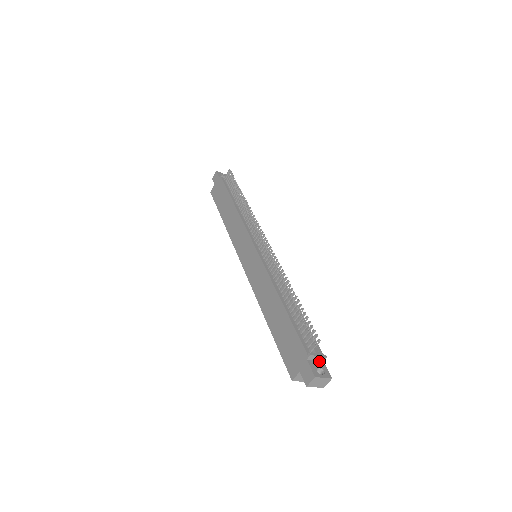
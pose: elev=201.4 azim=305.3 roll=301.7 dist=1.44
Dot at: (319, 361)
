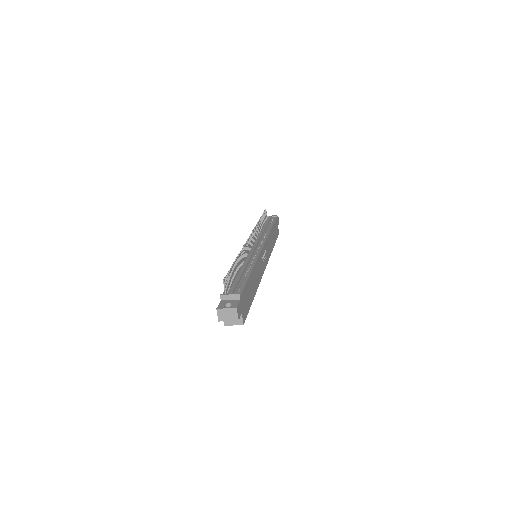
Dot at: (235, 300)
